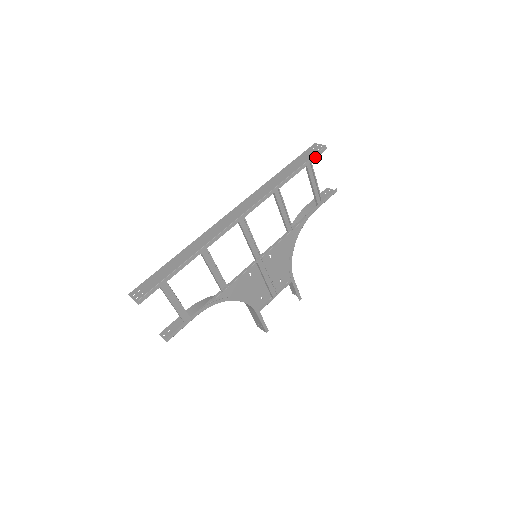
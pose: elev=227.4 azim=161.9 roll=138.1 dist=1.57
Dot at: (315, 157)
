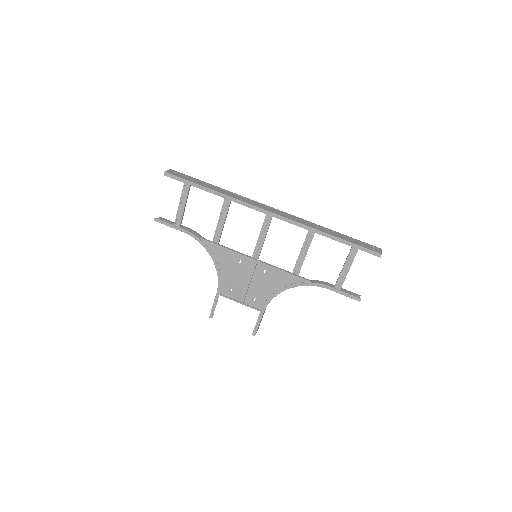
Dot at: (365, 250)
